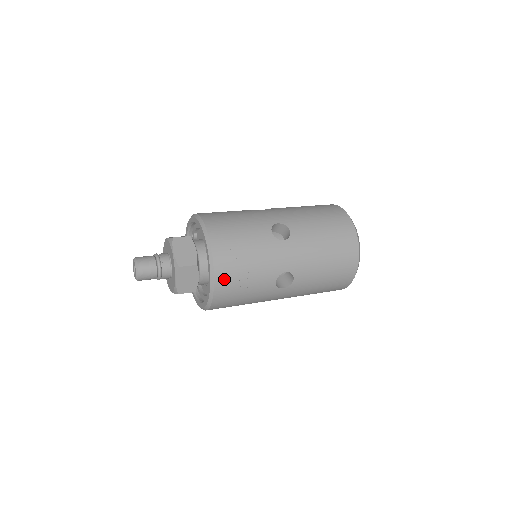
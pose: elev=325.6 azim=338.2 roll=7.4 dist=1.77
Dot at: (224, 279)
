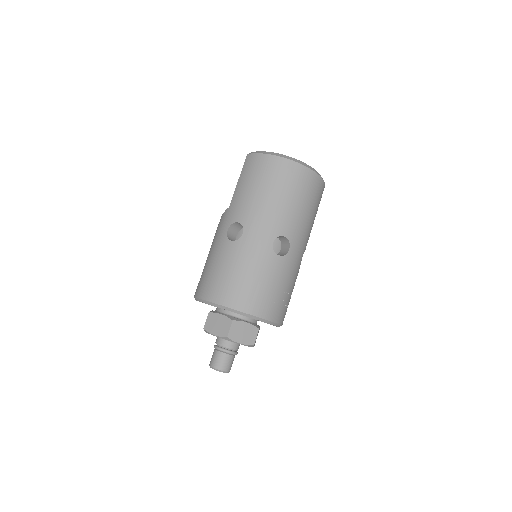
Dot at: (284, 316)
